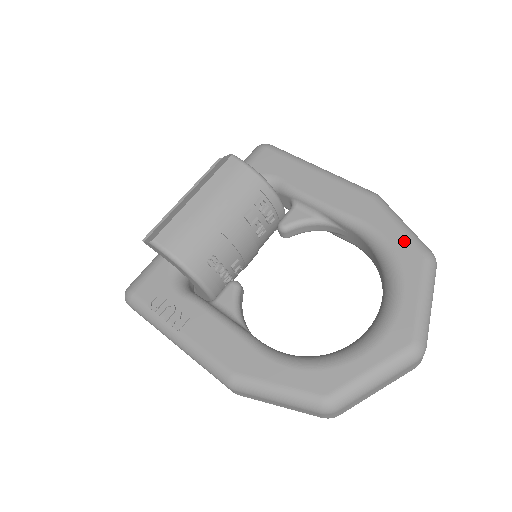
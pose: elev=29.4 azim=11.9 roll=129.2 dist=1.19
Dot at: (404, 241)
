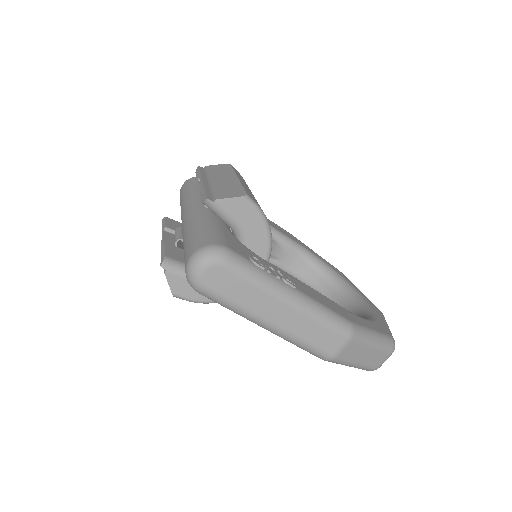
Dot at: (327, 262)
